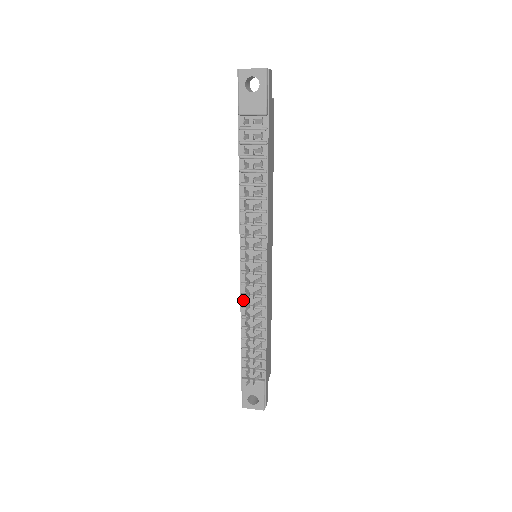
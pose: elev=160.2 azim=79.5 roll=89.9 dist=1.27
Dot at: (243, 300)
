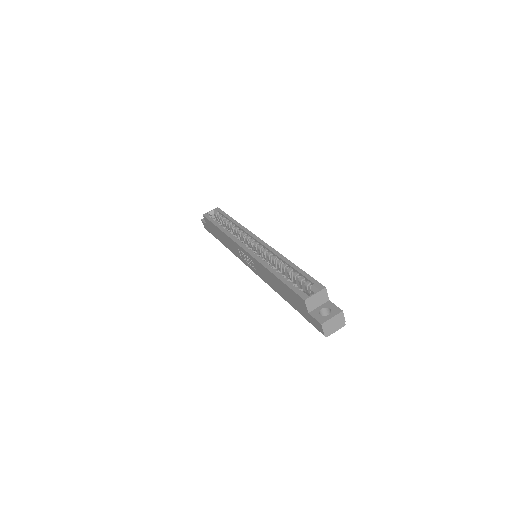
Dot at: occluded
